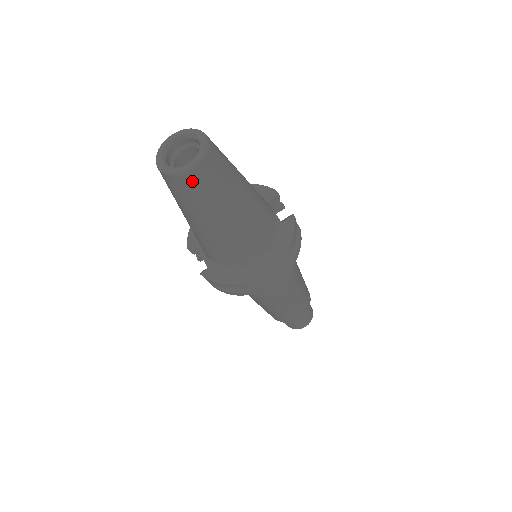
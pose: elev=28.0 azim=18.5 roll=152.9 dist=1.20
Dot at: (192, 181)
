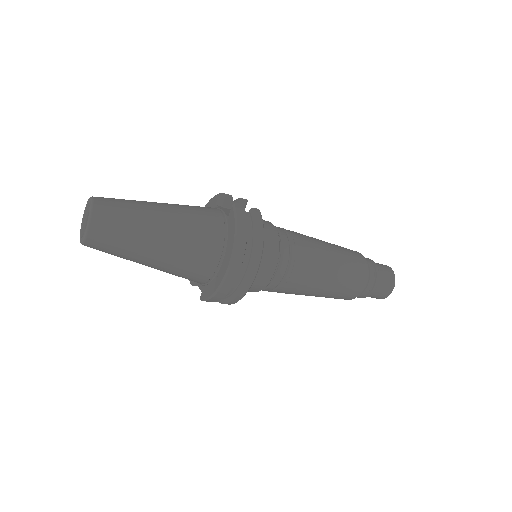
Dot at: (98, 237)
